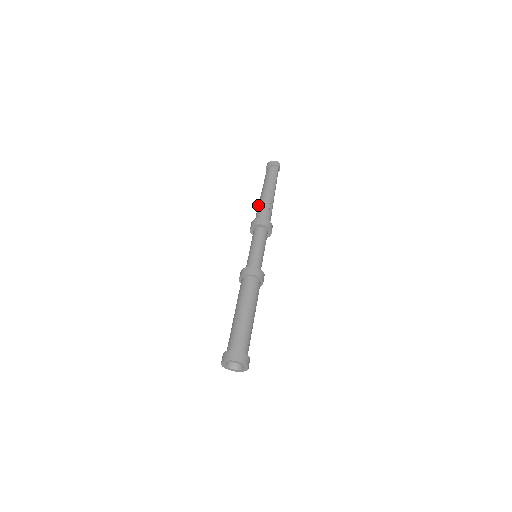
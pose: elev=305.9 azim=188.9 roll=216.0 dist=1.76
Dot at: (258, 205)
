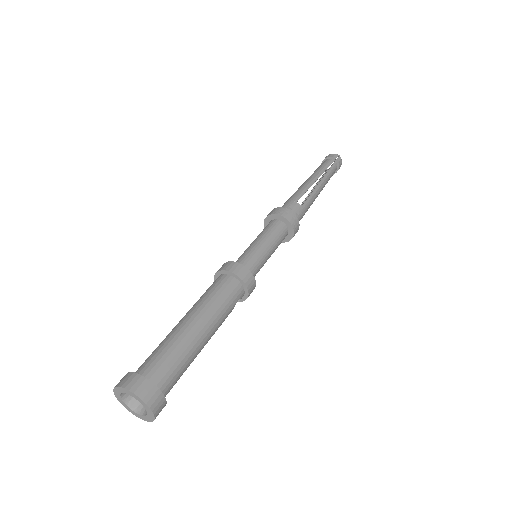
Dot at: occluded
